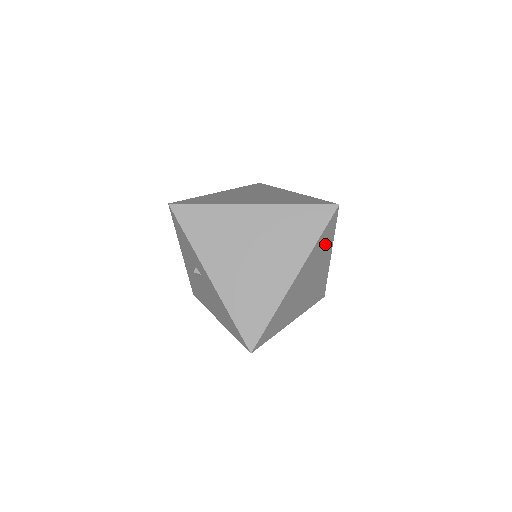
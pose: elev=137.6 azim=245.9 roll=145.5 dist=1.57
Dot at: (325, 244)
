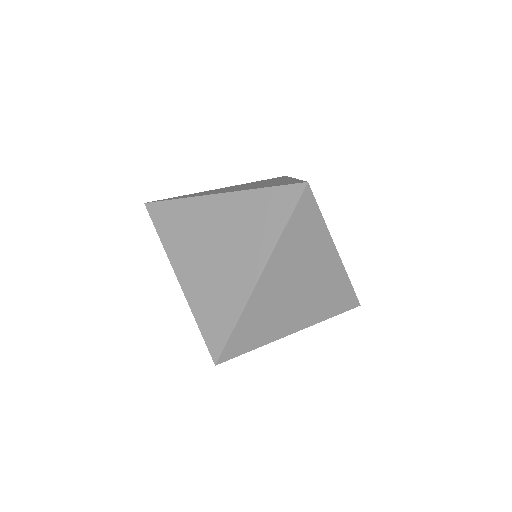
Dot at: (309, 235)
